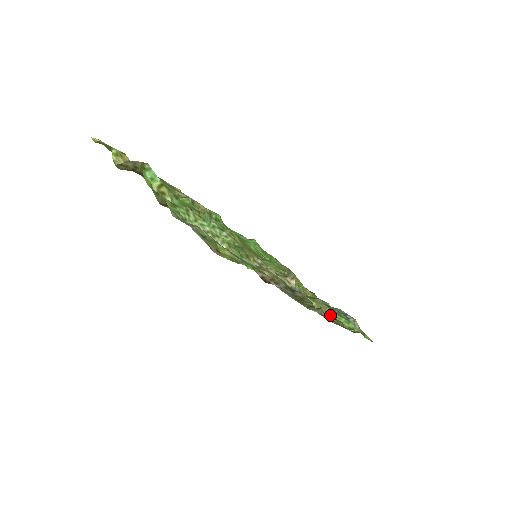
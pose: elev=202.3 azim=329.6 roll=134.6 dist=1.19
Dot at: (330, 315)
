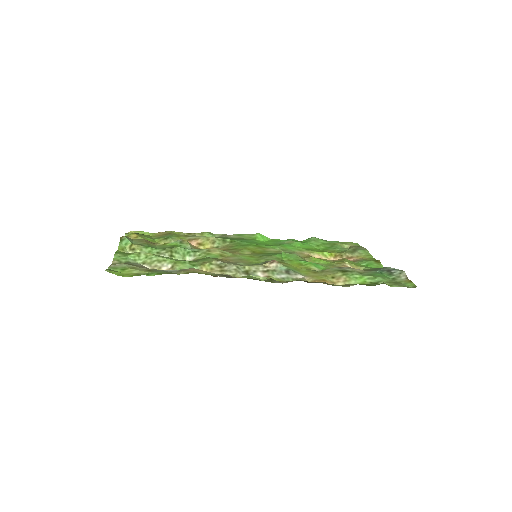
Dot at: occluded
